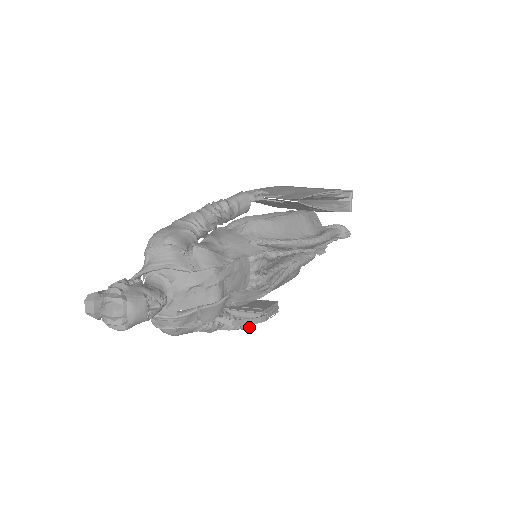
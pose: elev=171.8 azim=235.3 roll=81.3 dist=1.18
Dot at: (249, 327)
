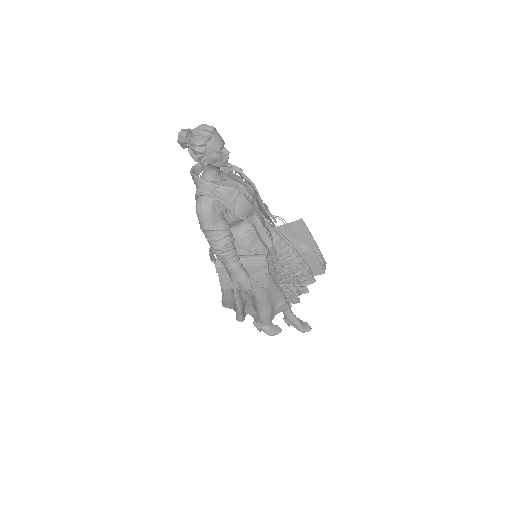
Dot at: (246, 275)
